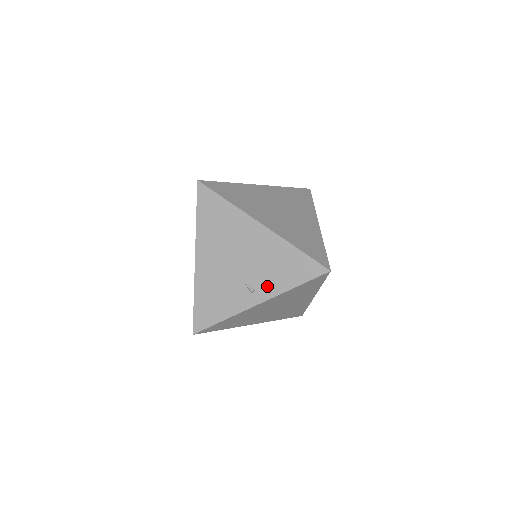
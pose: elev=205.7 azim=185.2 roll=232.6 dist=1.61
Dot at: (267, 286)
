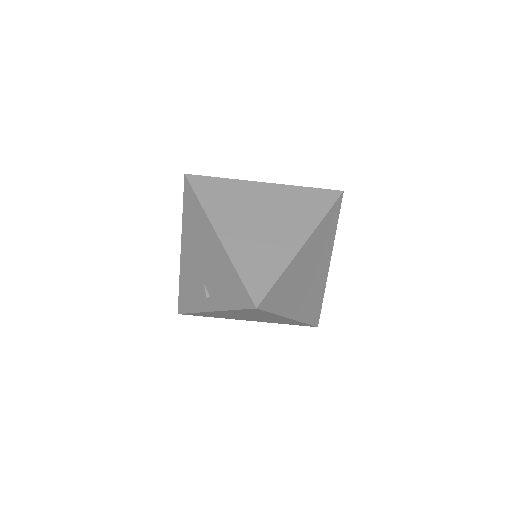
Dot at: (217, 298)
